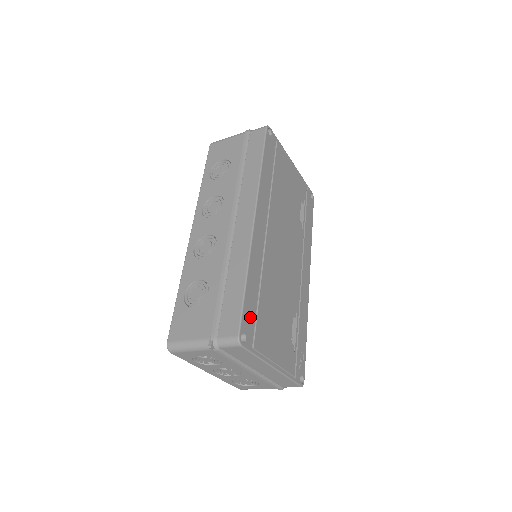
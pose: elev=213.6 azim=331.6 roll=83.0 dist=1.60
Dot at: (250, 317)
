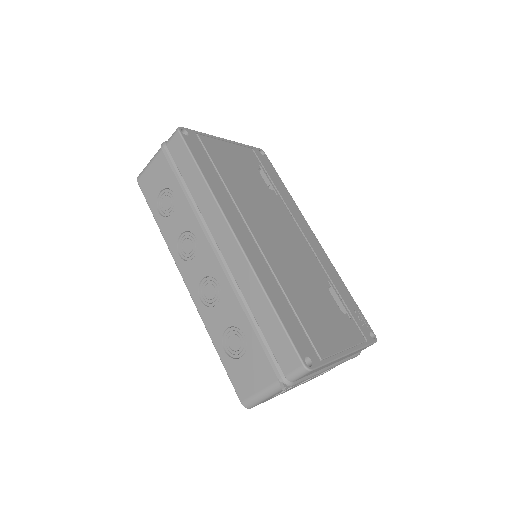
Dot at: (299, 335)
